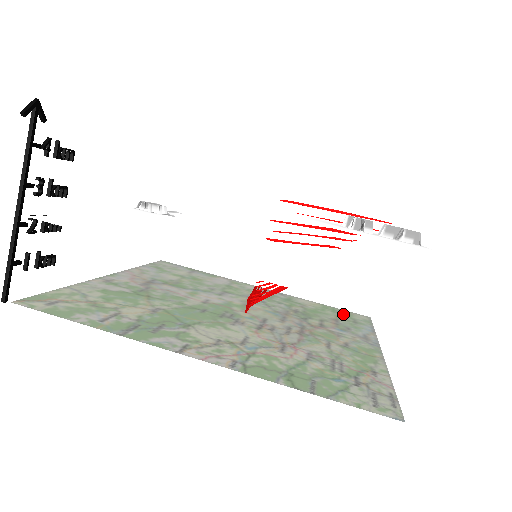
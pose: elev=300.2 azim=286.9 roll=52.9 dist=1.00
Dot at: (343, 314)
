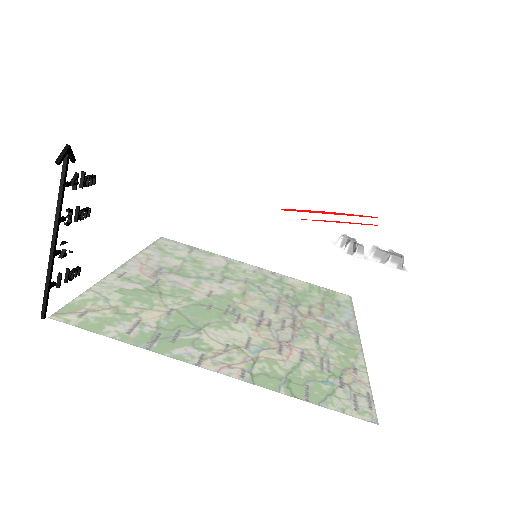
Dot at: occluded
